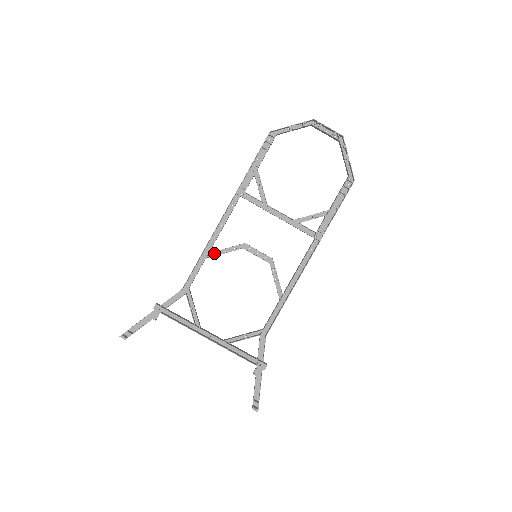
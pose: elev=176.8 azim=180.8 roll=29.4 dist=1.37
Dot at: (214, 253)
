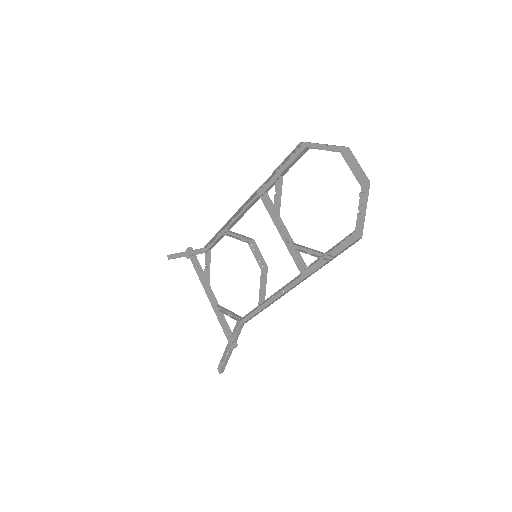
Dot at: occluded
